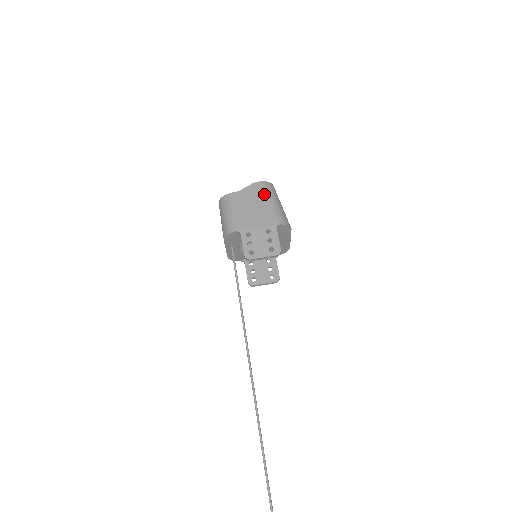
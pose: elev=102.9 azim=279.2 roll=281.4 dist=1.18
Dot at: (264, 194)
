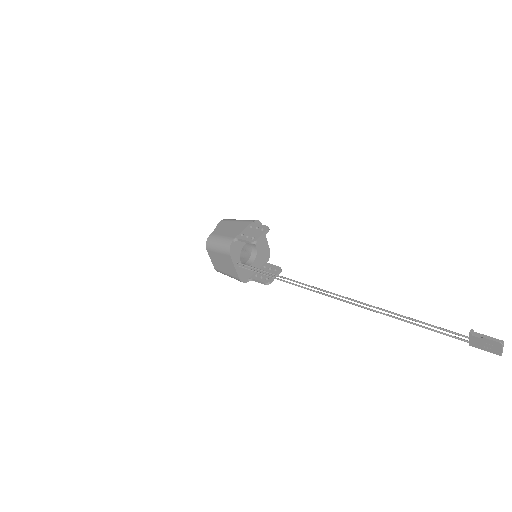
Dot at: (229, 221)
